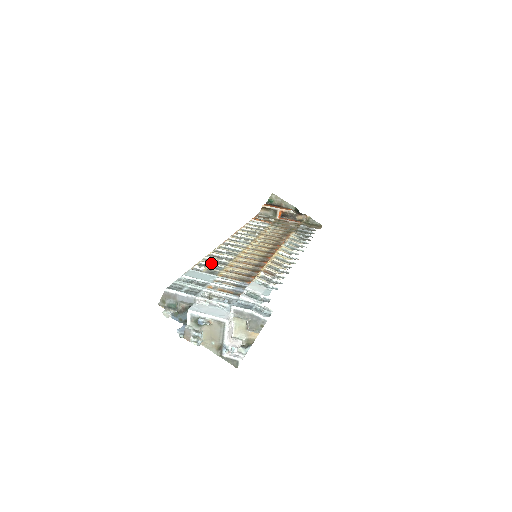
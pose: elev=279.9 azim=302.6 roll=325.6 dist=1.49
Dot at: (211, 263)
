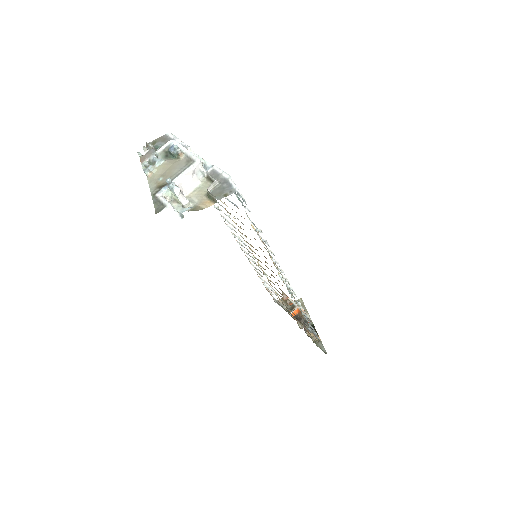
Dot at: occluded
